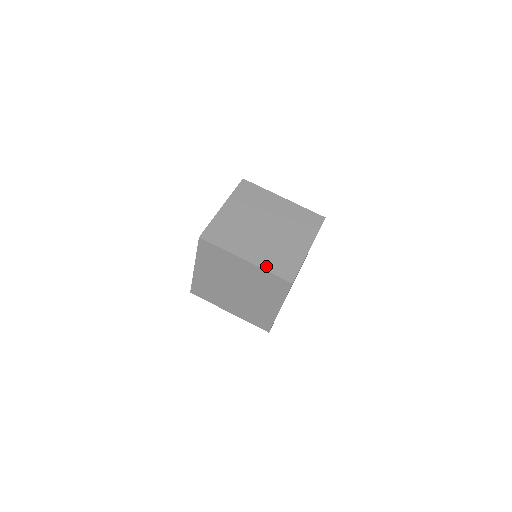
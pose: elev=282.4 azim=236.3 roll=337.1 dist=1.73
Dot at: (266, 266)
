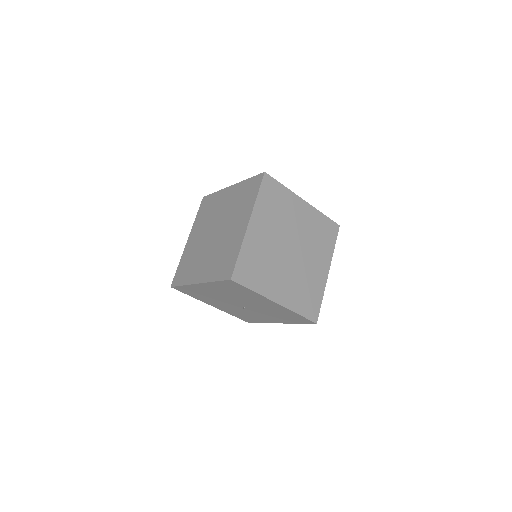
Dot at: occluded
